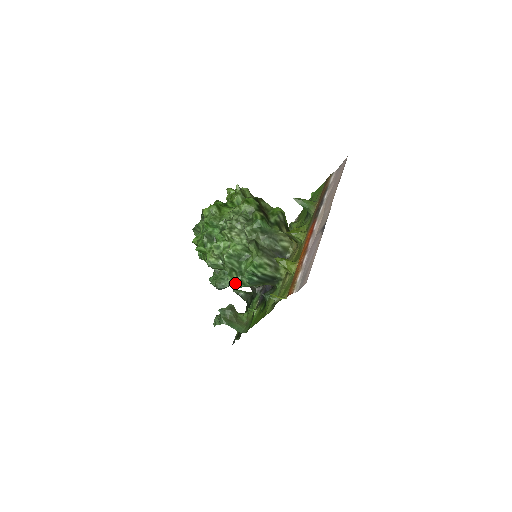
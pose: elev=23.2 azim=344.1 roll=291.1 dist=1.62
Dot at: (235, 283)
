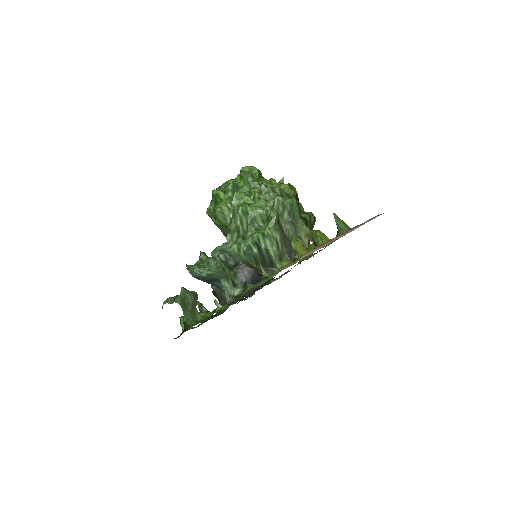
Dot at: (230, 245)
